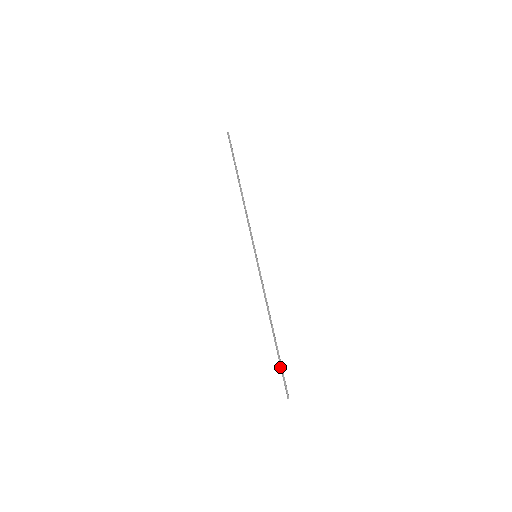
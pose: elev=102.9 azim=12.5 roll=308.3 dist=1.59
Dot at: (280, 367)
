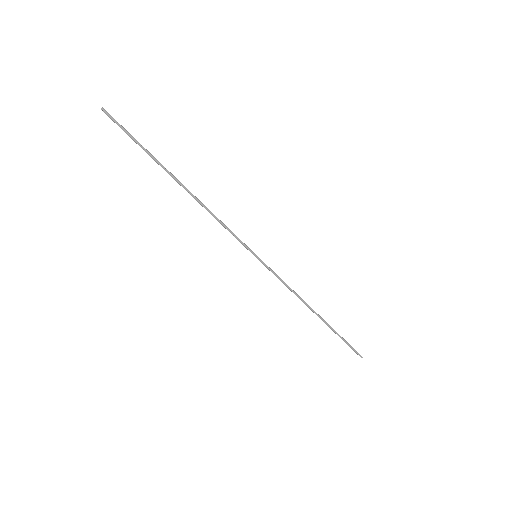
Dot at: occluded
